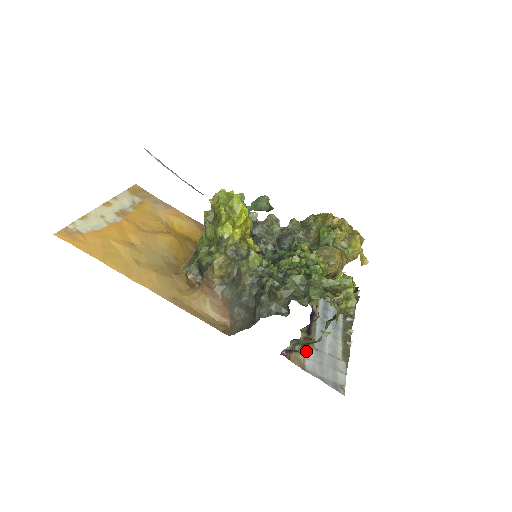
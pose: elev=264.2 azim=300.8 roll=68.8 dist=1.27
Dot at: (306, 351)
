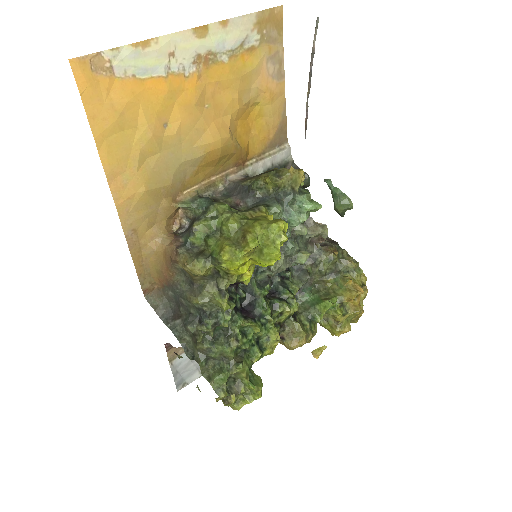
Dot at: occluded
